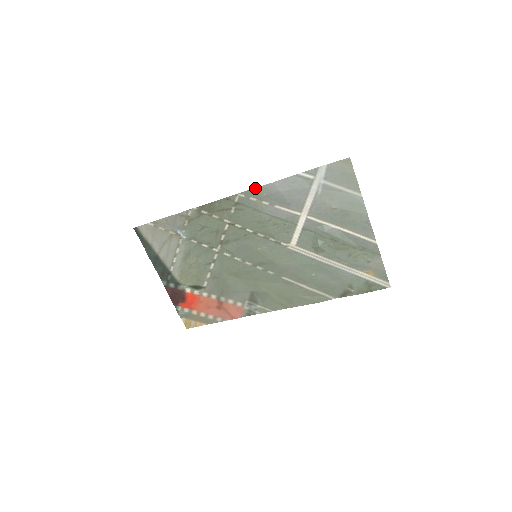
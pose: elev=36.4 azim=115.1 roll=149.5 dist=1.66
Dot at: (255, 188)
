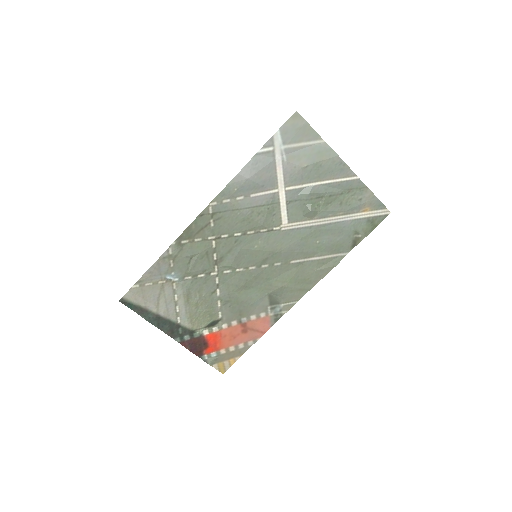
Dot at: (223, 189)
